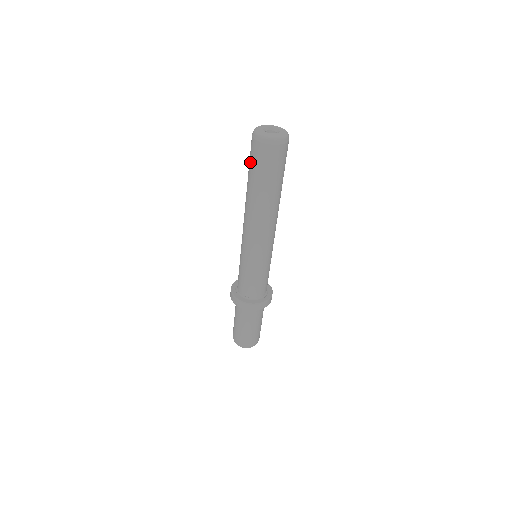
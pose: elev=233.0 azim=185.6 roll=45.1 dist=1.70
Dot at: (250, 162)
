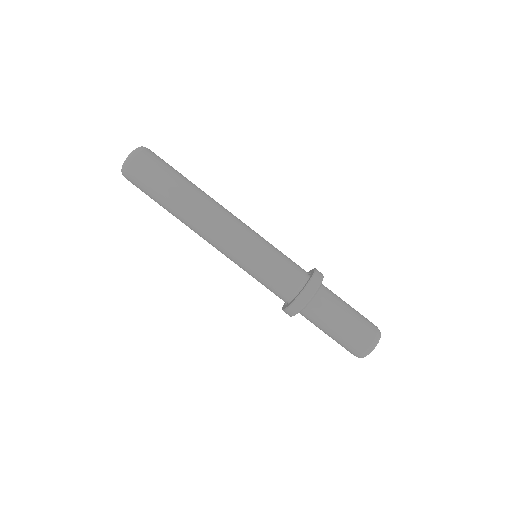
Dot at: (150, 182)
